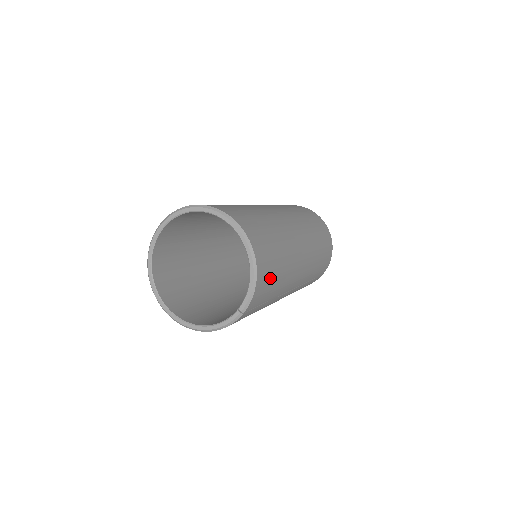
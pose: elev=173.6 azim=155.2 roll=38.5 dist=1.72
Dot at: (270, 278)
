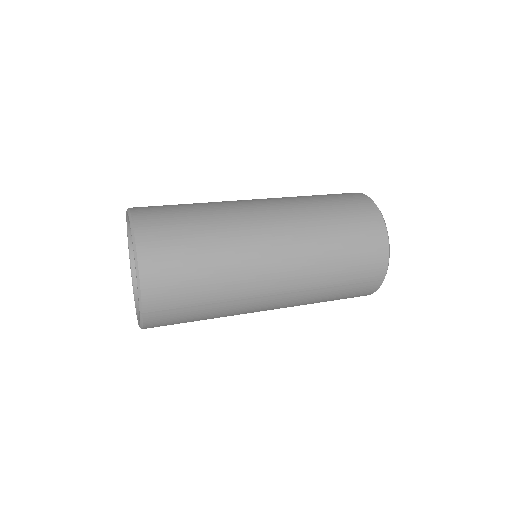
Dot at: (177, 279)
